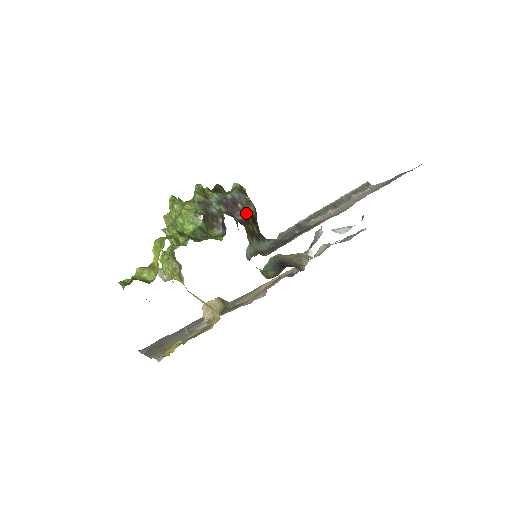
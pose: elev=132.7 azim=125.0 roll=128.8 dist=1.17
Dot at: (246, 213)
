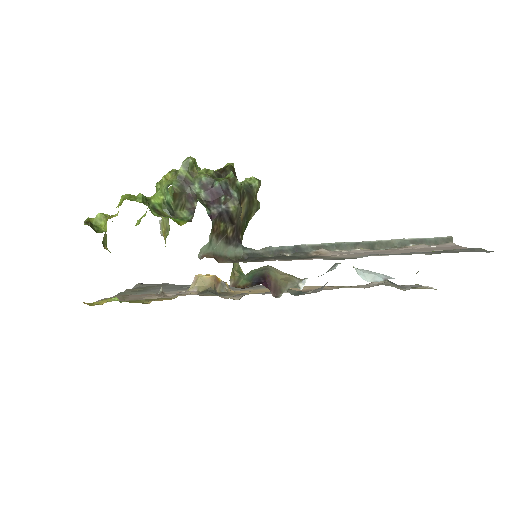
Dot at: (224, 209)
